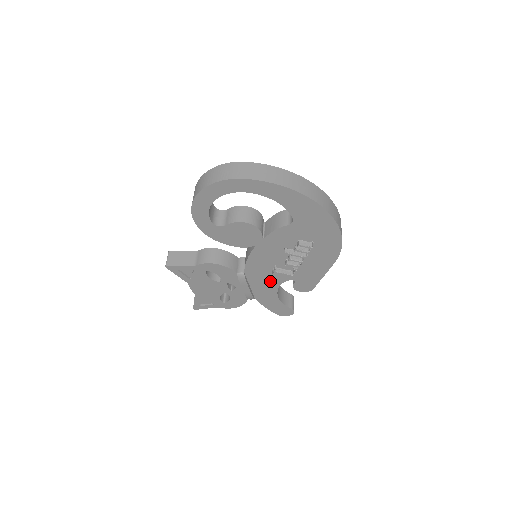
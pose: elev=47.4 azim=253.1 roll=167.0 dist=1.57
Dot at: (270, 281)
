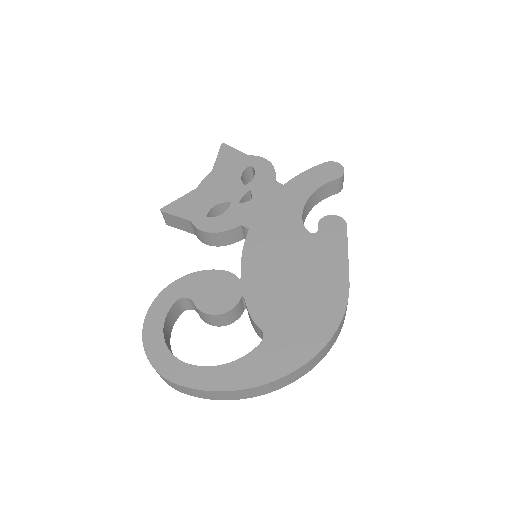
Dot at: occluded
